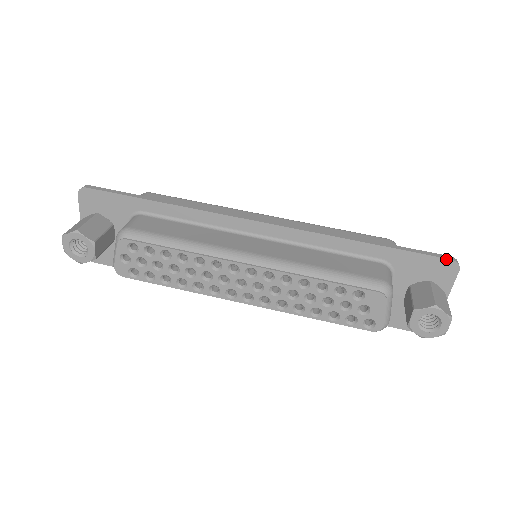
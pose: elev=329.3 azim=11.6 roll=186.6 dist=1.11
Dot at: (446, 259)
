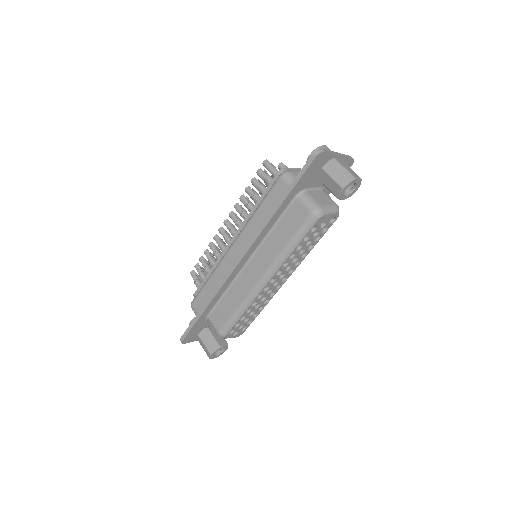
Dot at: (313, 161)
